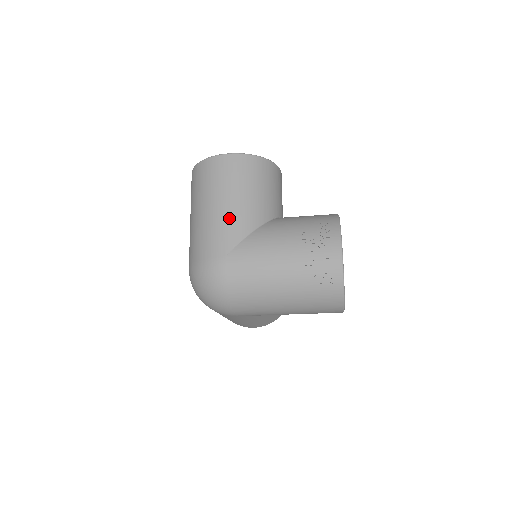
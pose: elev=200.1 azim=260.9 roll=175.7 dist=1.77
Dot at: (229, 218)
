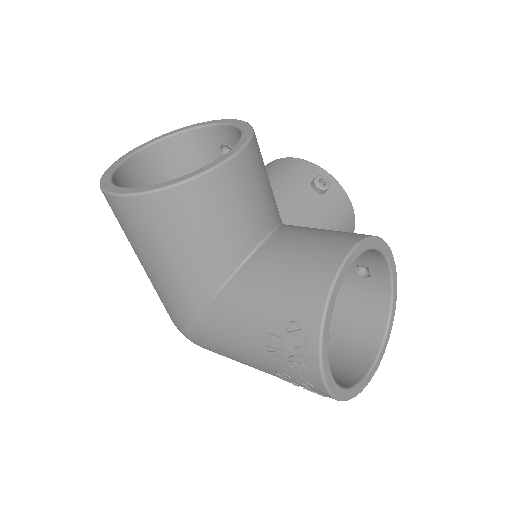
Dot at: (168, 291)
